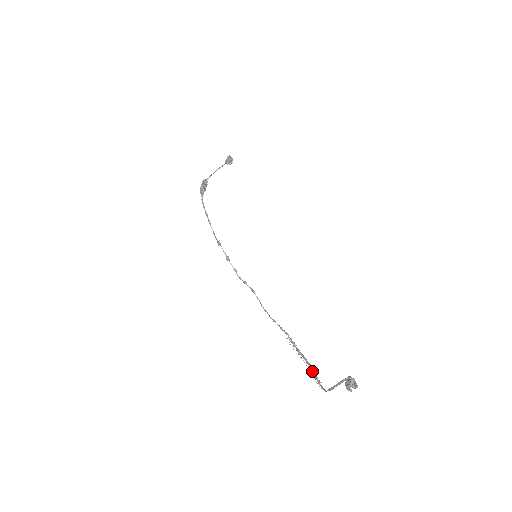
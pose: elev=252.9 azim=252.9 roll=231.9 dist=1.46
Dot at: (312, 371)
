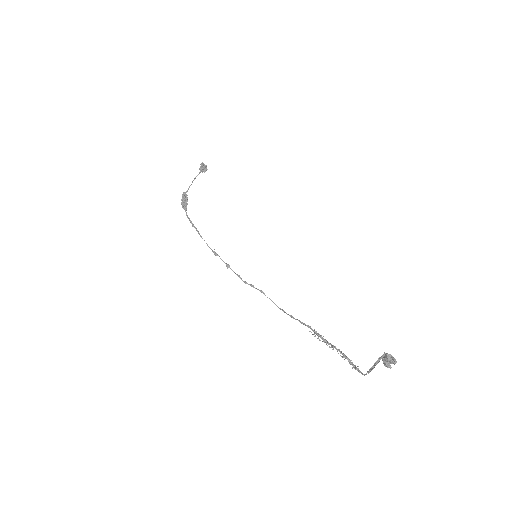
Dot at: (345, 358)
